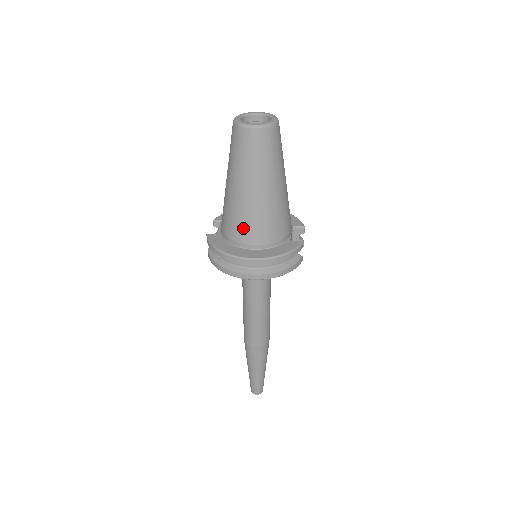
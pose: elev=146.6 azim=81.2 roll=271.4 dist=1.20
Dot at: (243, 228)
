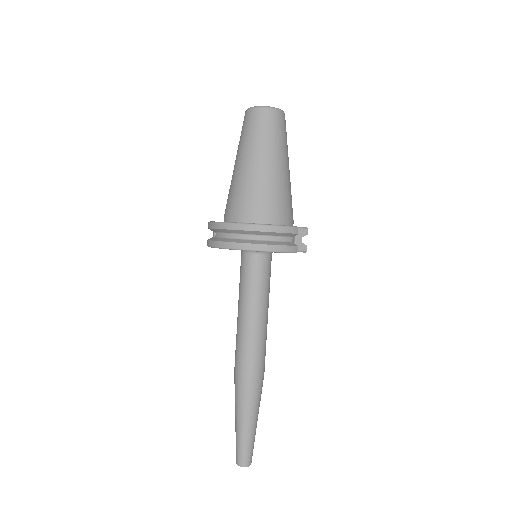
Dot at: (238, 201)
